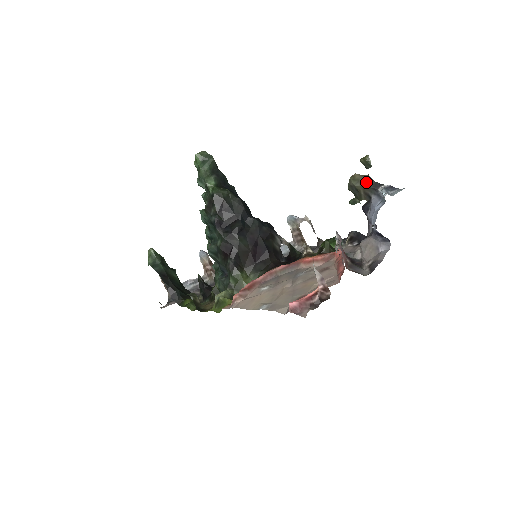
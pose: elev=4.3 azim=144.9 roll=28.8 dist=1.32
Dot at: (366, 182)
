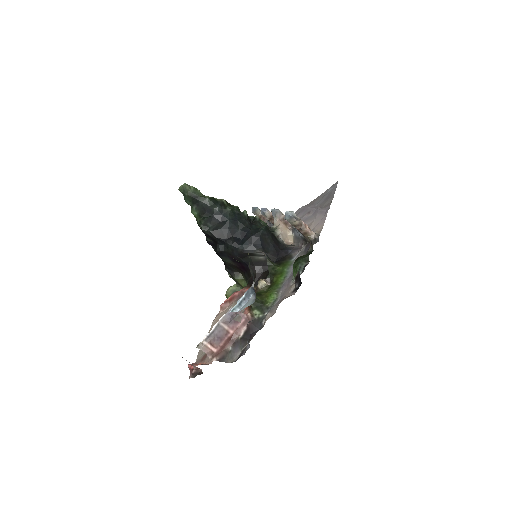
Dot at: occluded
